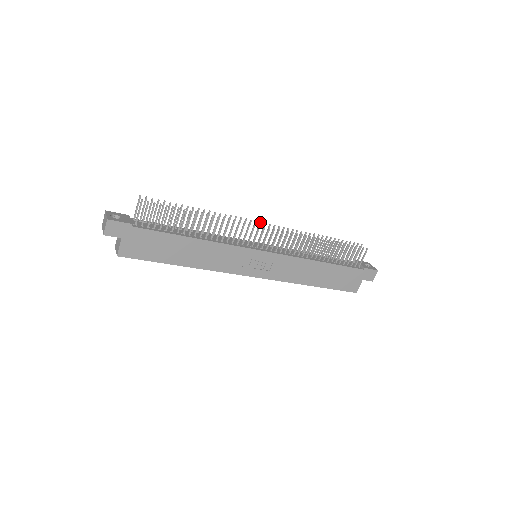
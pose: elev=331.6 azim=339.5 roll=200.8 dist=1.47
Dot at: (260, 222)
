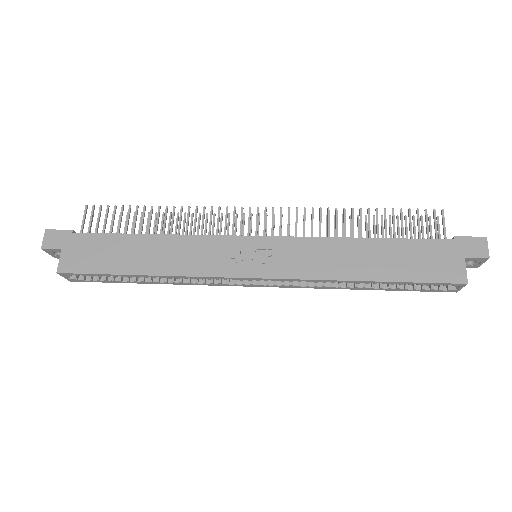
Dot at: occluded
